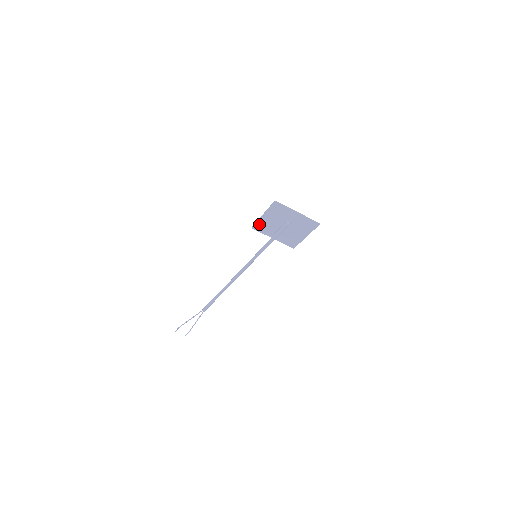
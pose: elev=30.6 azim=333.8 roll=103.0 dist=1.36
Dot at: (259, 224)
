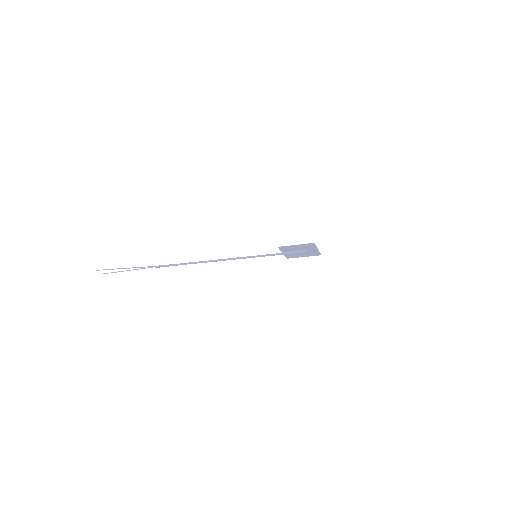
Dot at: (286, 247)
